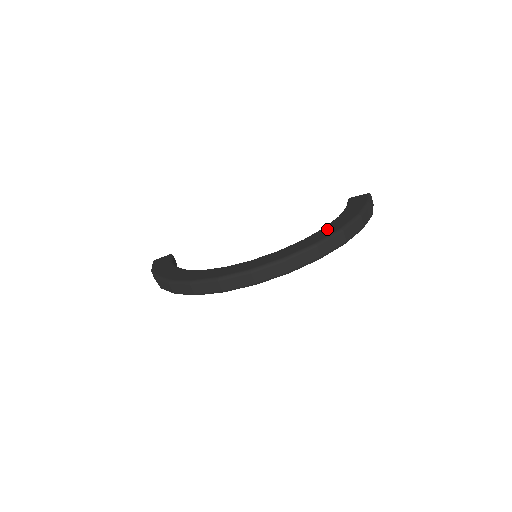
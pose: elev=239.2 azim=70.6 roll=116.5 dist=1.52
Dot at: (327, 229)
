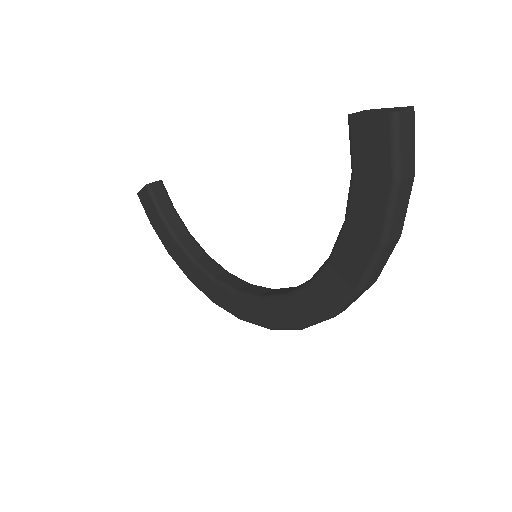
Dot at: (335, 276)
